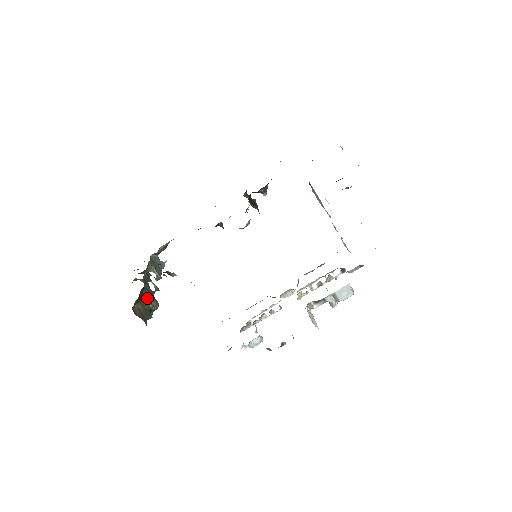
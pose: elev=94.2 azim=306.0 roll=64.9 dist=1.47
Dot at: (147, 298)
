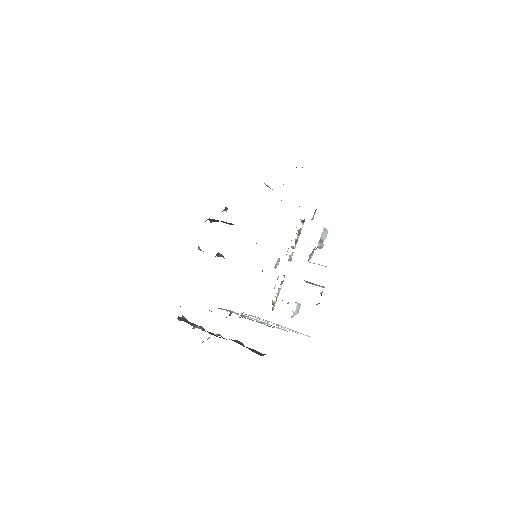
Dot at: occluded
